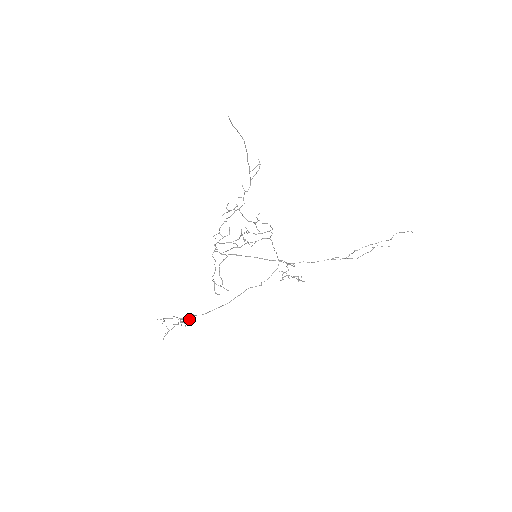
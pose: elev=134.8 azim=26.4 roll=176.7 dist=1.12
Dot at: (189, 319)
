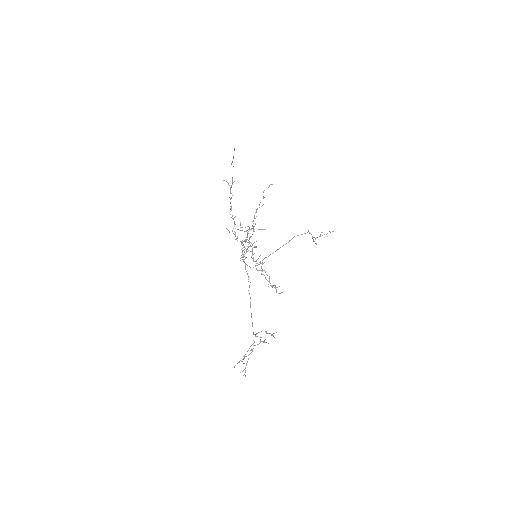
Dot at: (268, 333)
